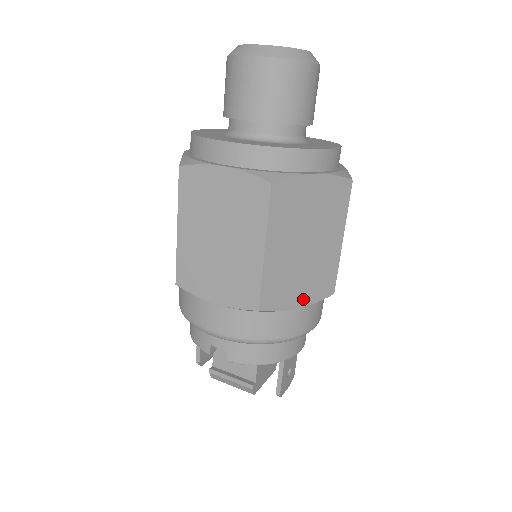
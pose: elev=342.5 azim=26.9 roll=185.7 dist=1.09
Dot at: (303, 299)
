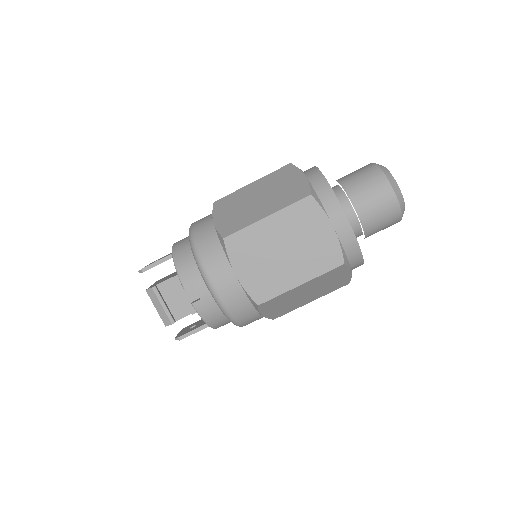
Dot at: (269, 313)
